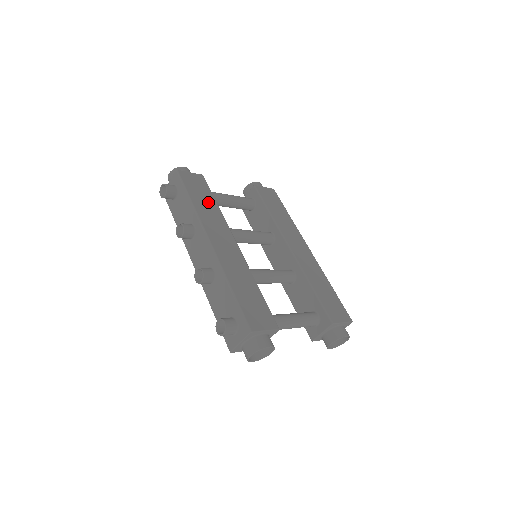
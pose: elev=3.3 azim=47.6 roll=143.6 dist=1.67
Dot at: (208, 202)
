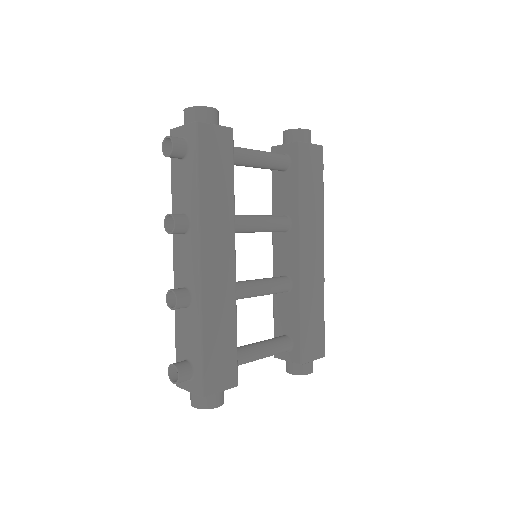
Dot at: (222, 186)
